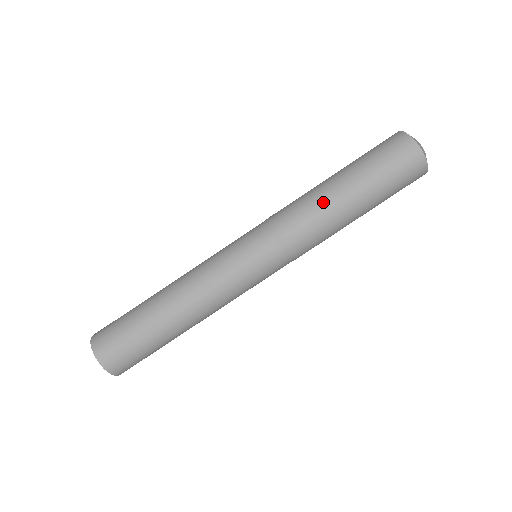
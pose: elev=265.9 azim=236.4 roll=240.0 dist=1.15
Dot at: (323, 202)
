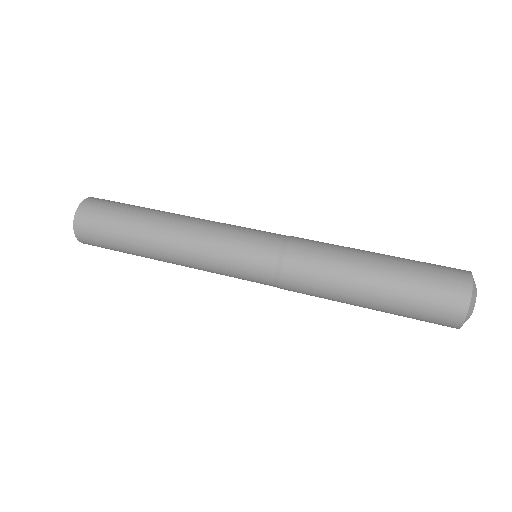
Dot at: (344, 261)
